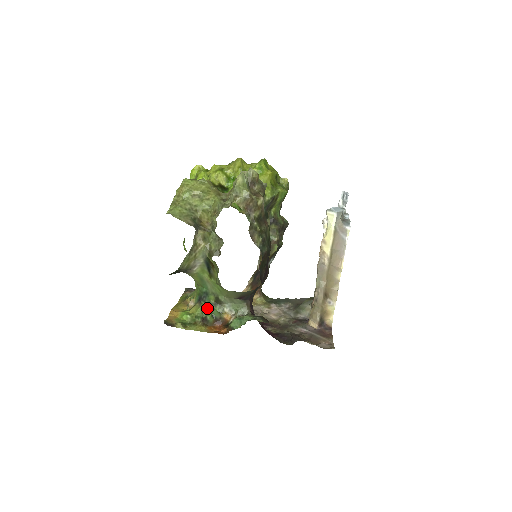
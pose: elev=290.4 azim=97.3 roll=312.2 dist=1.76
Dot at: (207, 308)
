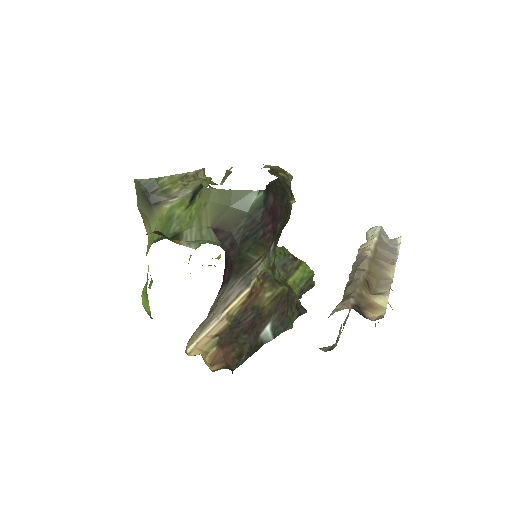
Dot at: occluded
